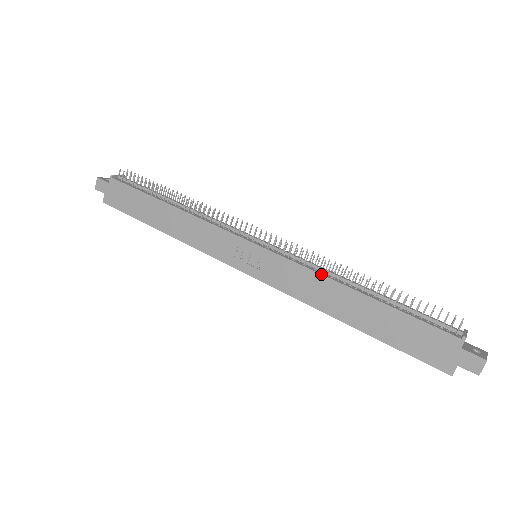
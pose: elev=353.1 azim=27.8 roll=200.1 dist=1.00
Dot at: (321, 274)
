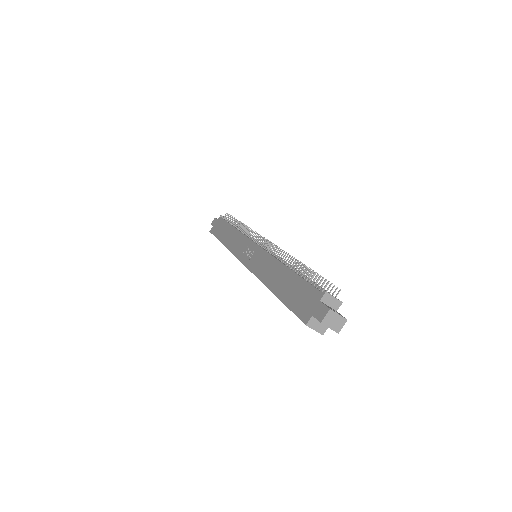
Dot at: (275, 257)
